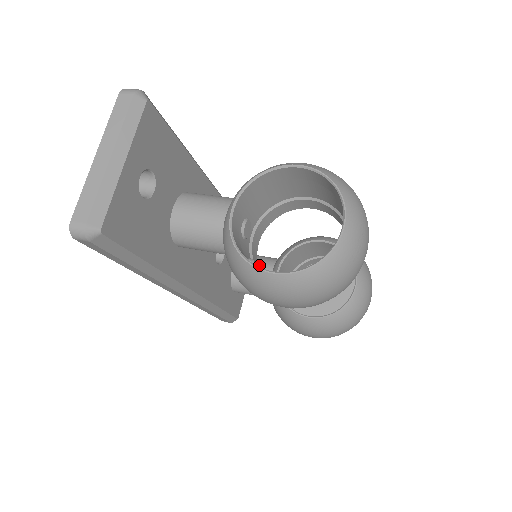
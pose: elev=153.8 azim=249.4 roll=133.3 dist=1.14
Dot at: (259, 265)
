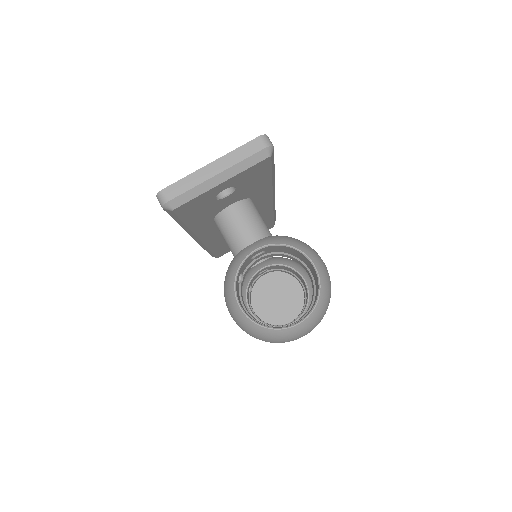
Dot at: occluded
